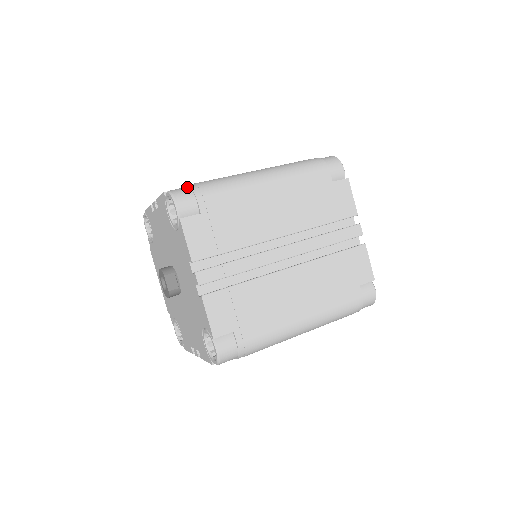
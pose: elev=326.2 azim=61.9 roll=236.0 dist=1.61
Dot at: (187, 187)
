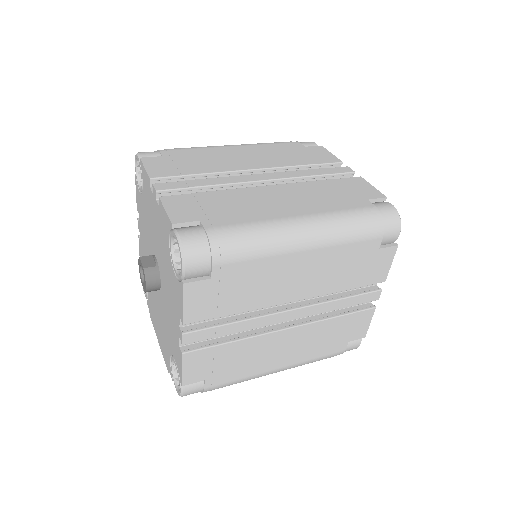
Dot at: occluded
